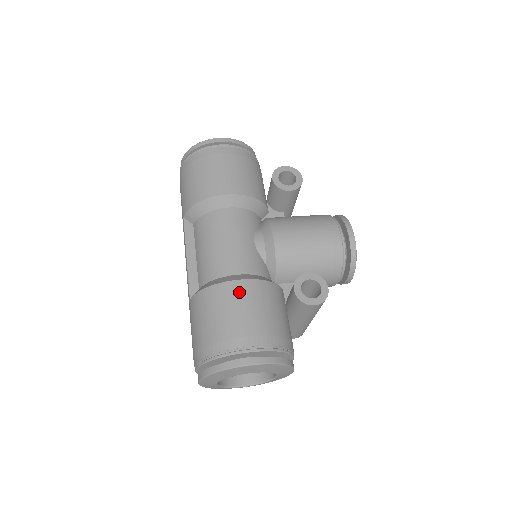
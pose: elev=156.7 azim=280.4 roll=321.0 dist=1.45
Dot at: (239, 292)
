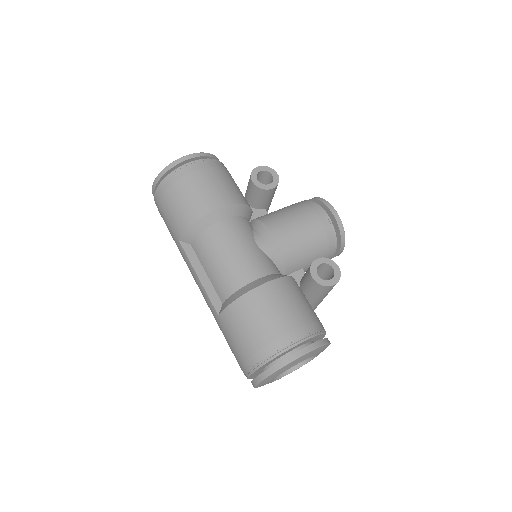
Dot at: (268, 295)
